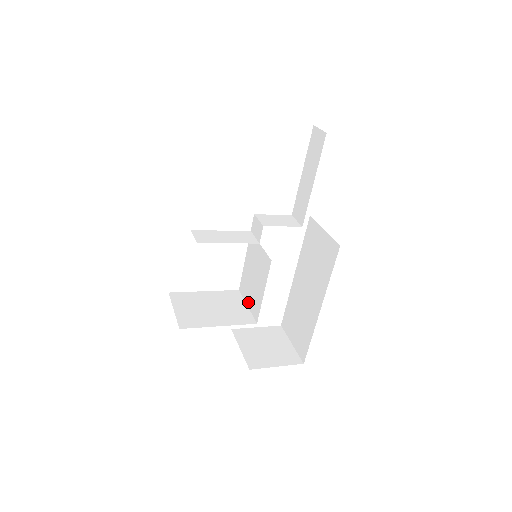
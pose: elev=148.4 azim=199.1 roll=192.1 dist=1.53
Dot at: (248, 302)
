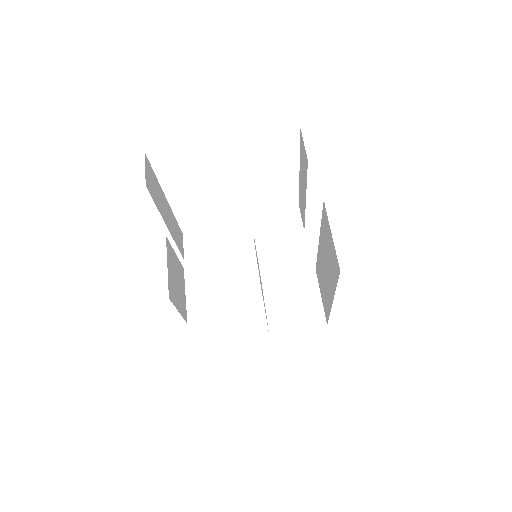
Dot at: occluded
